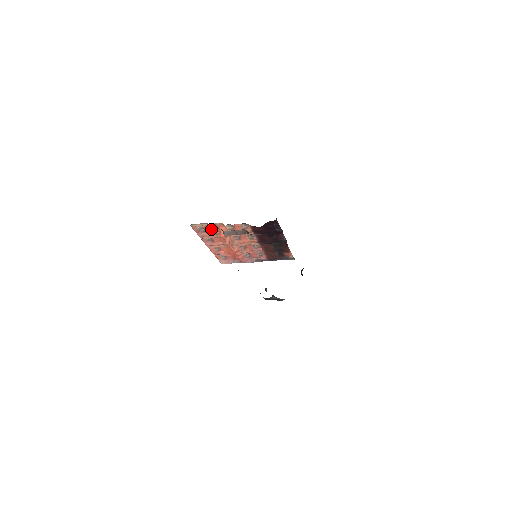
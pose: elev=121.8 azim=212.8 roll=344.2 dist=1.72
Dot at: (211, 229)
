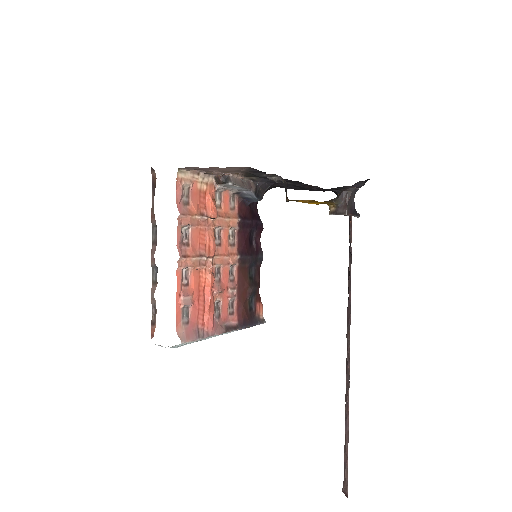
Dot at: (196, 198)
